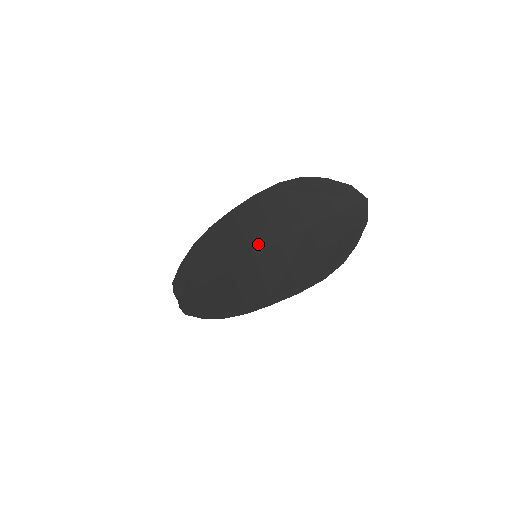
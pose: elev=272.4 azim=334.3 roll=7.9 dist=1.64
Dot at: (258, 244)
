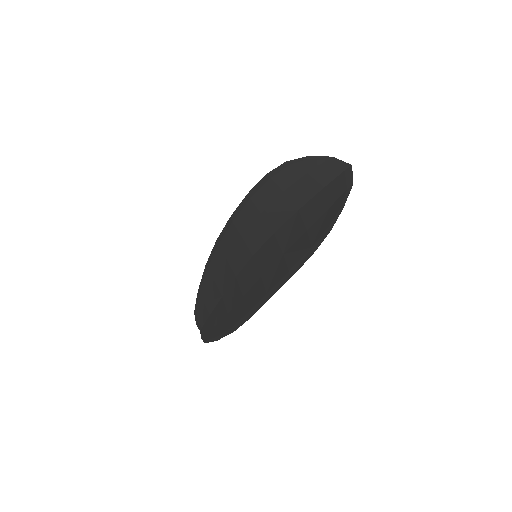
Dot at: (255, 242)
